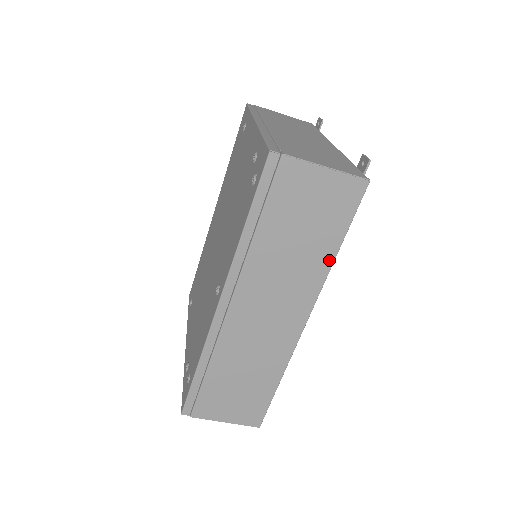
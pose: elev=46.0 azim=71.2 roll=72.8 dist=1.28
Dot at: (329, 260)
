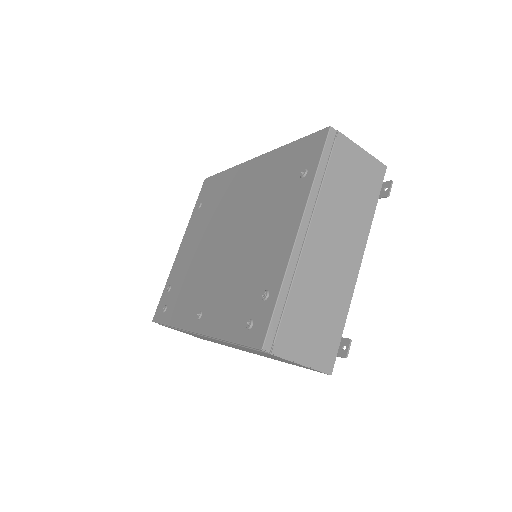
Dot at: (282, 361)
